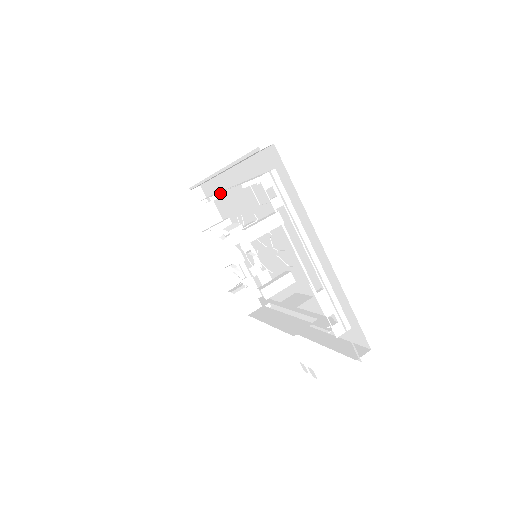
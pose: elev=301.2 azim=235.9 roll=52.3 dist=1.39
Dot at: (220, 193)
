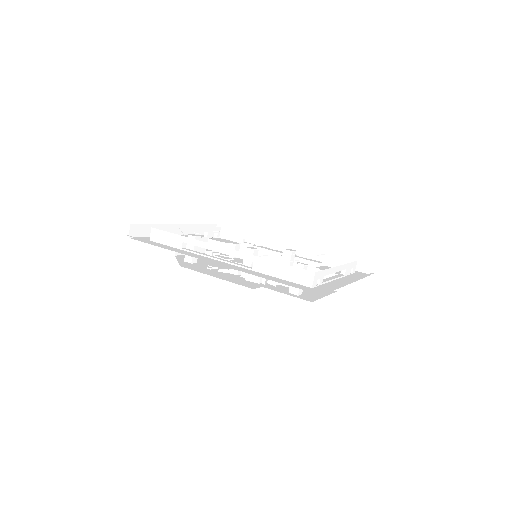
Dot at: occluded
